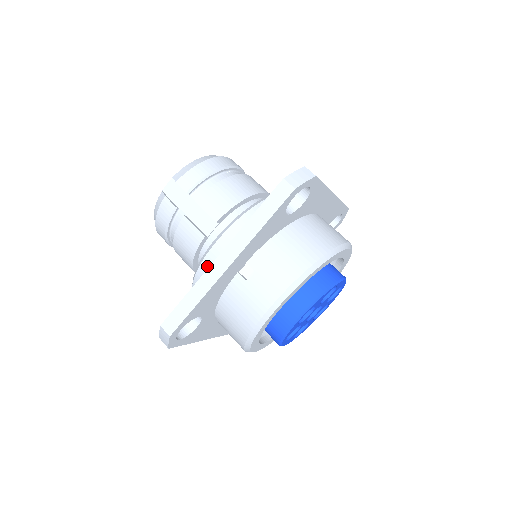
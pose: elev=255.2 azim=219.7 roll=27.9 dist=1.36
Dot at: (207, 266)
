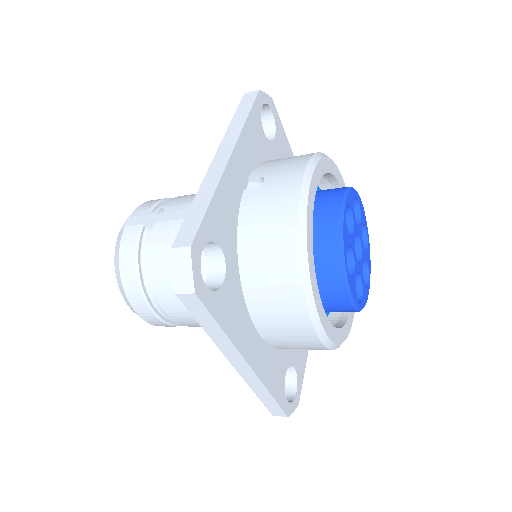
Dot at: occluded
